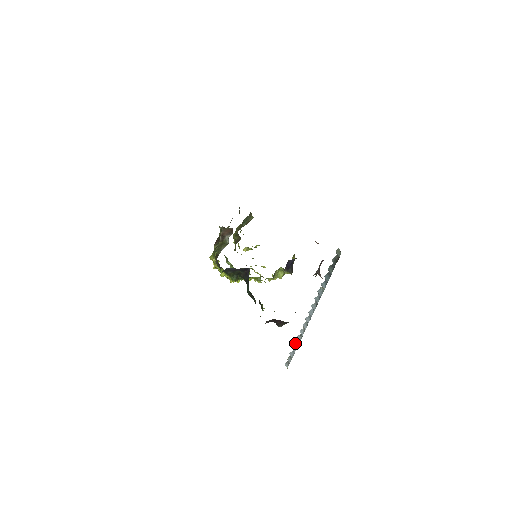
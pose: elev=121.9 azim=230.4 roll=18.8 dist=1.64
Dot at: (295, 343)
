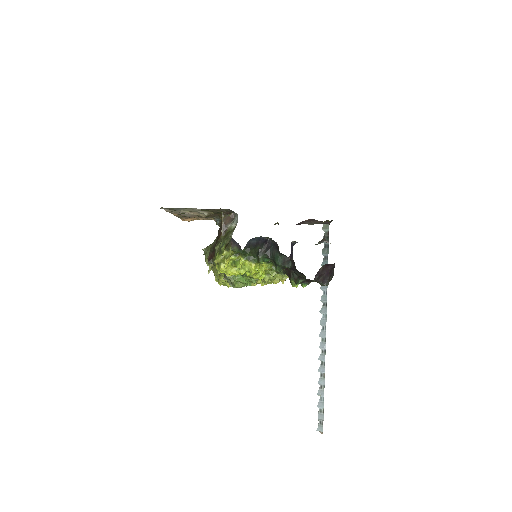
Dot at: (319, 382)
